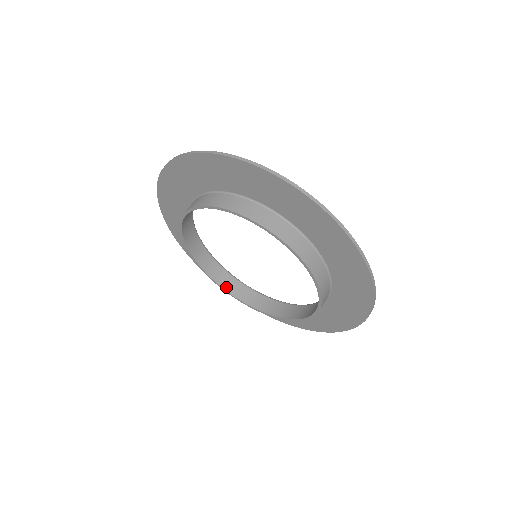
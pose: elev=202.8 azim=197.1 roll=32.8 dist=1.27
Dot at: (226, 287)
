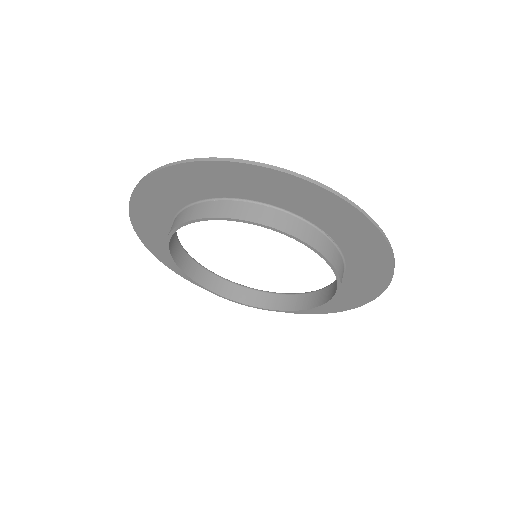
Dot at: (227, 295)
